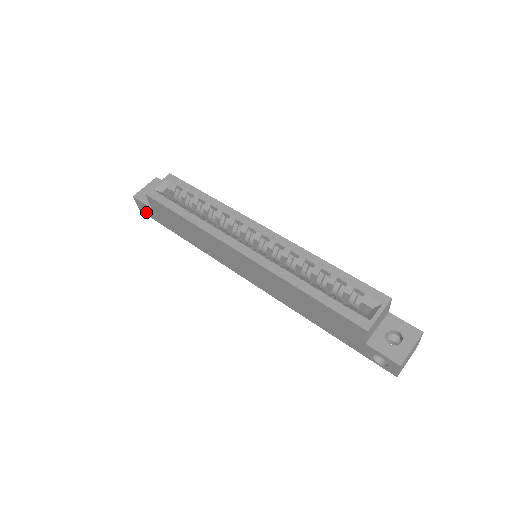
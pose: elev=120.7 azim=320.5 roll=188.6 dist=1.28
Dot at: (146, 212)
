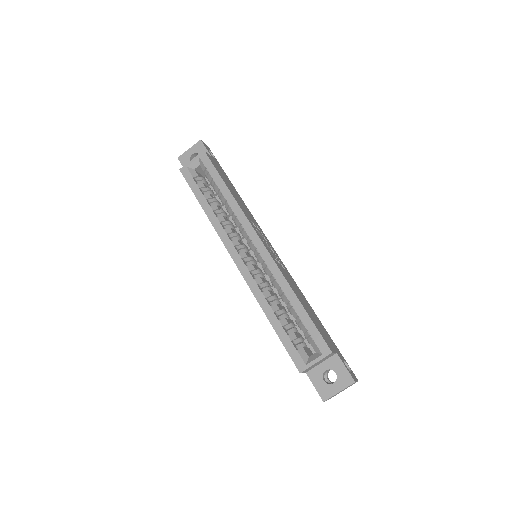
Dot at: occluded
